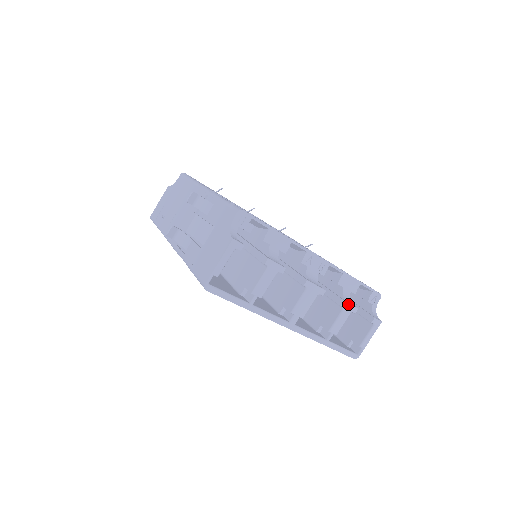
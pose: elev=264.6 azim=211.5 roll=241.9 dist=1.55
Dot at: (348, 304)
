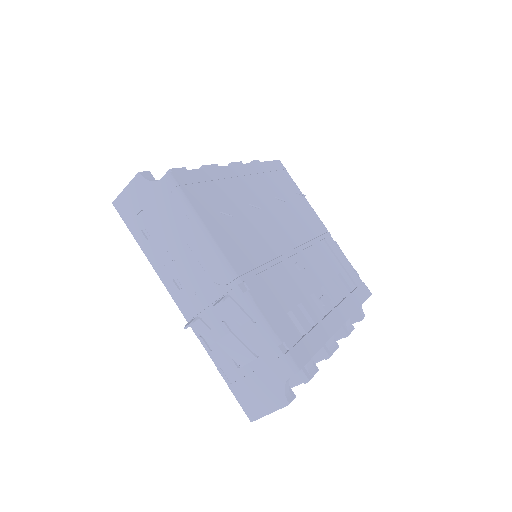
Dot at: occluded
